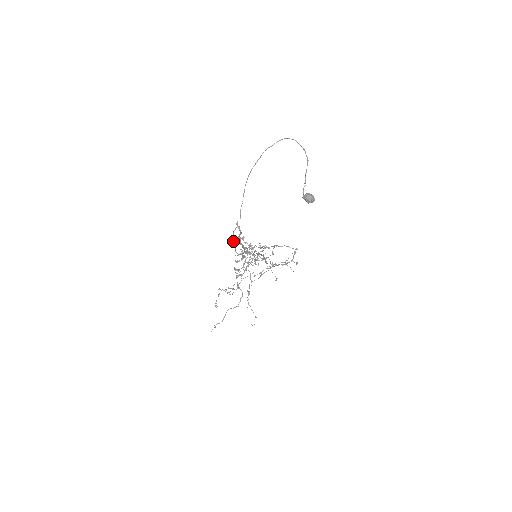
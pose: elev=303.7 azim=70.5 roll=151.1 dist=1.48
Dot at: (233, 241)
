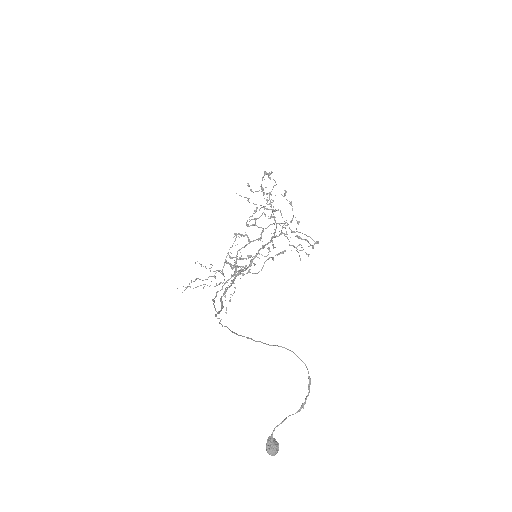
Dot at: (213, 301)
